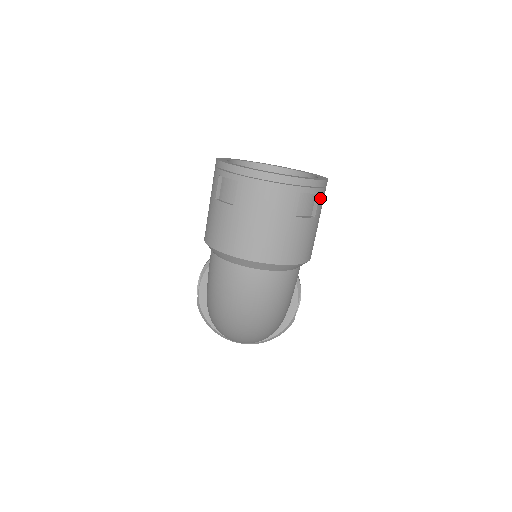
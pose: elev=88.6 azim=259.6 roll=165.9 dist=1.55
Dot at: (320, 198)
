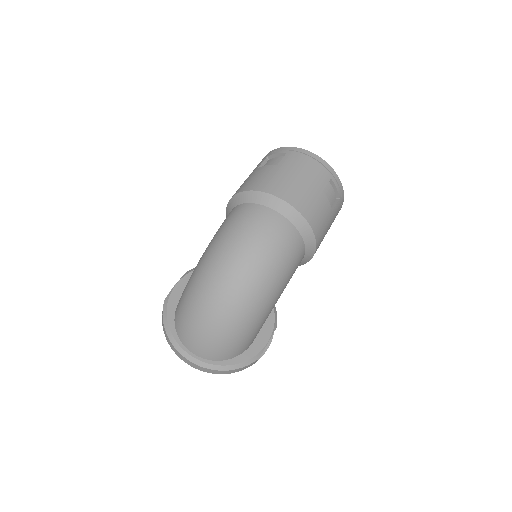
Dot at: (338, 203)
